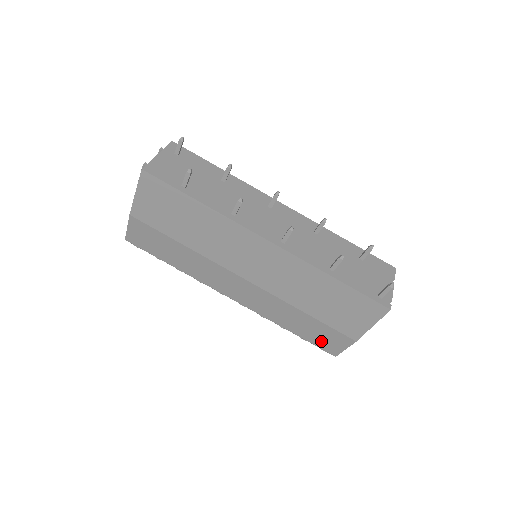
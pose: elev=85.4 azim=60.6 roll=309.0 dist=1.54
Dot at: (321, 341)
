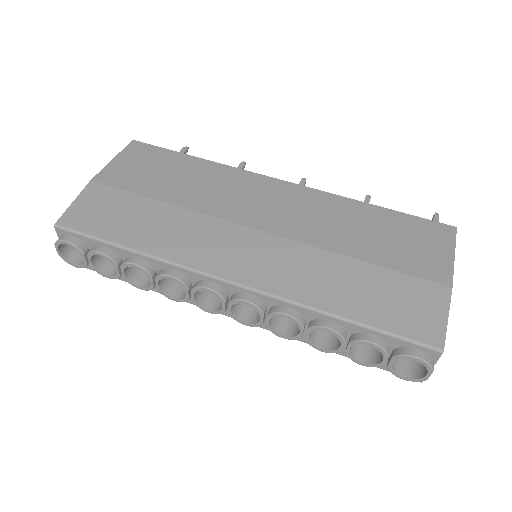
Dot at: (403, 317)
